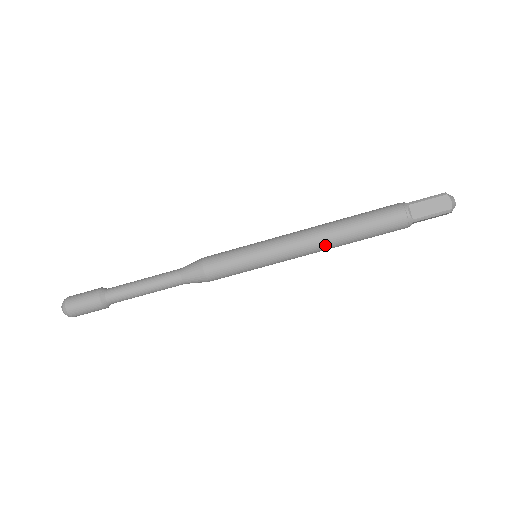
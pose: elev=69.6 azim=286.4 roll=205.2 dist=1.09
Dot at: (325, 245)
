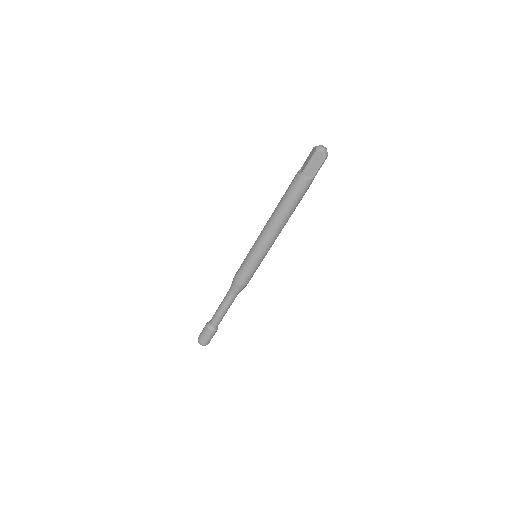
Dot at: (283, 227)
